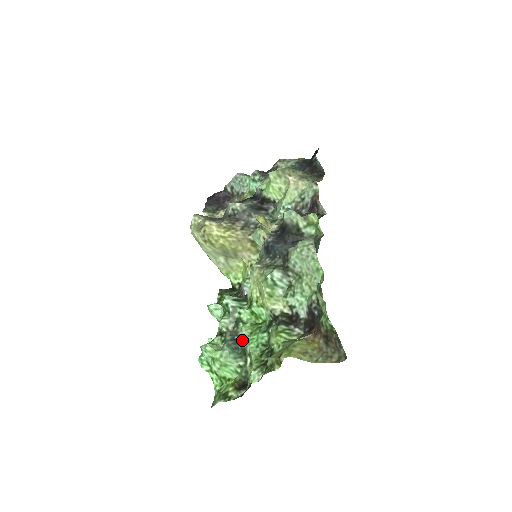
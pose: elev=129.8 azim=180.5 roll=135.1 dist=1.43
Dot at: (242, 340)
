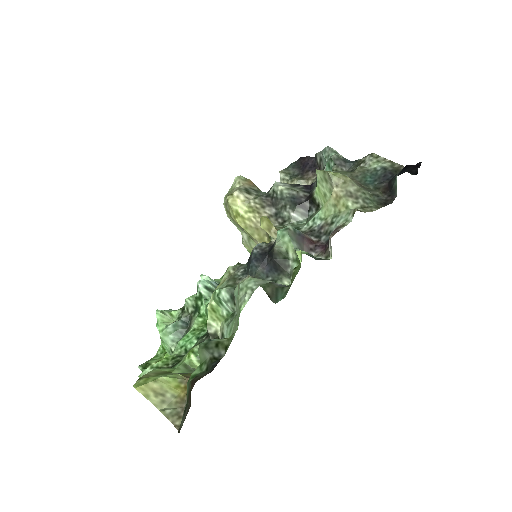
Dot at: (188, 329)
